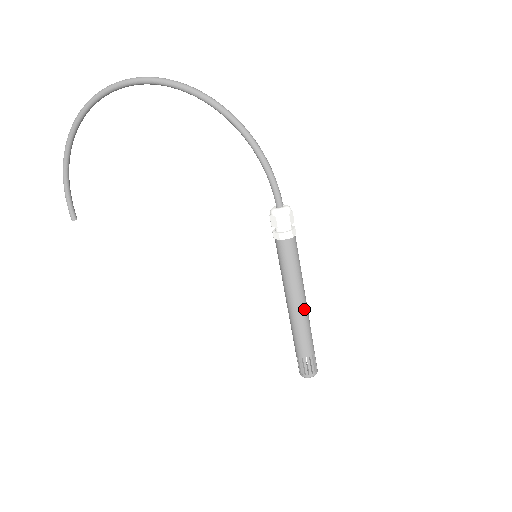
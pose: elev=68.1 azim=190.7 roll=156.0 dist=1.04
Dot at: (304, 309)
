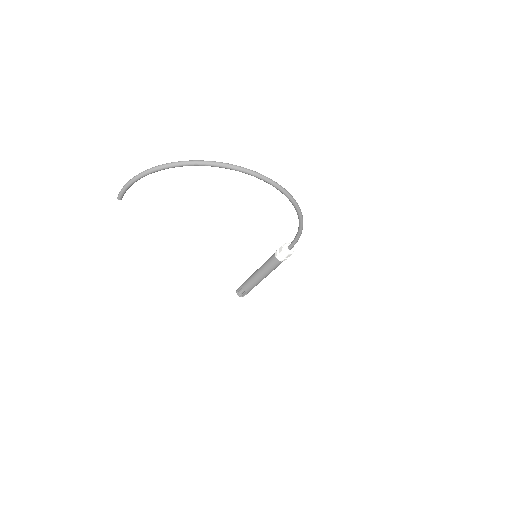
Dot at: occluded
